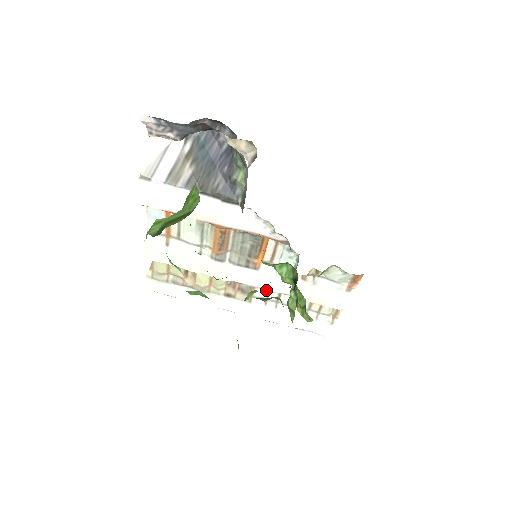
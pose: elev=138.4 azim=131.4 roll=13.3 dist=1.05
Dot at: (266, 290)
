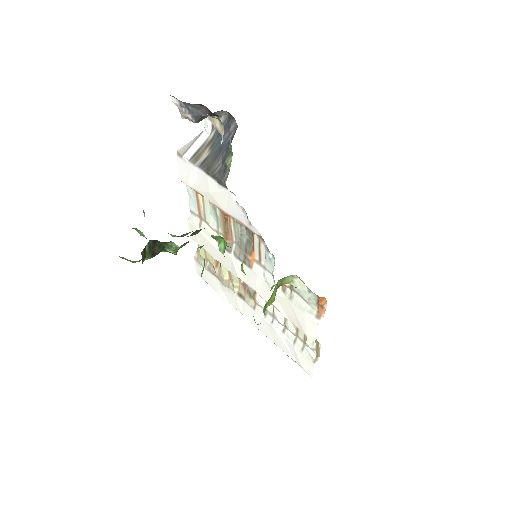
Dot at: (260, 296)
